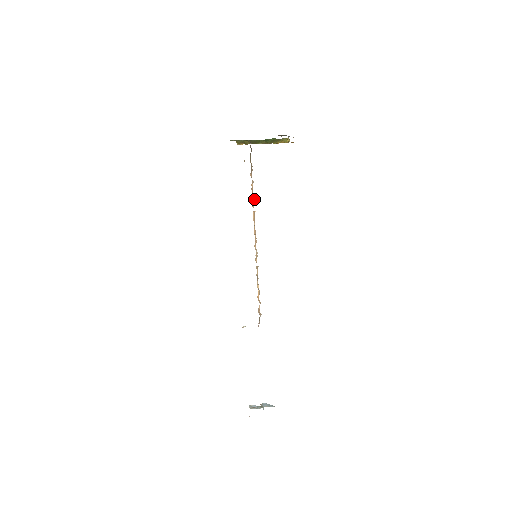
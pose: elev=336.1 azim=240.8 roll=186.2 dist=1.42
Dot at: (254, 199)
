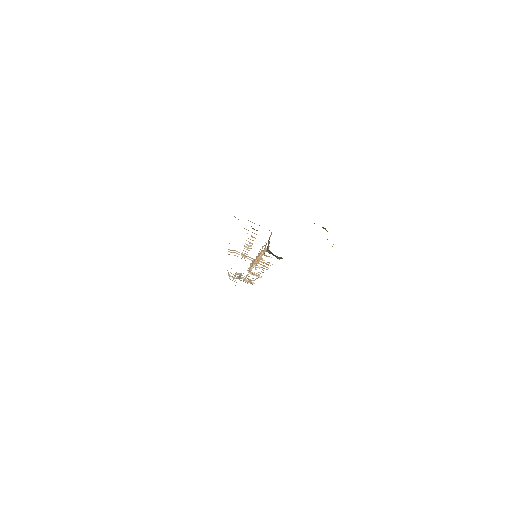
Dot at: (261, 257)
